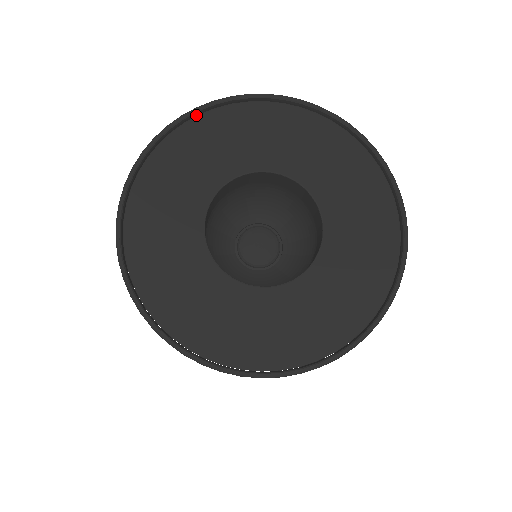
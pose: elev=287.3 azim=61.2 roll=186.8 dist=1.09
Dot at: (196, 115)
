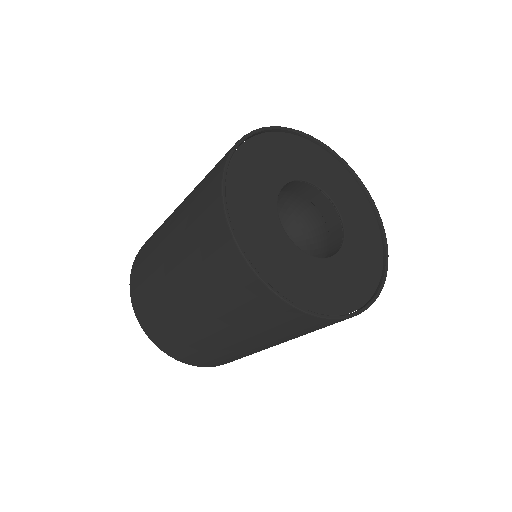
Dot at: (225, 175)
